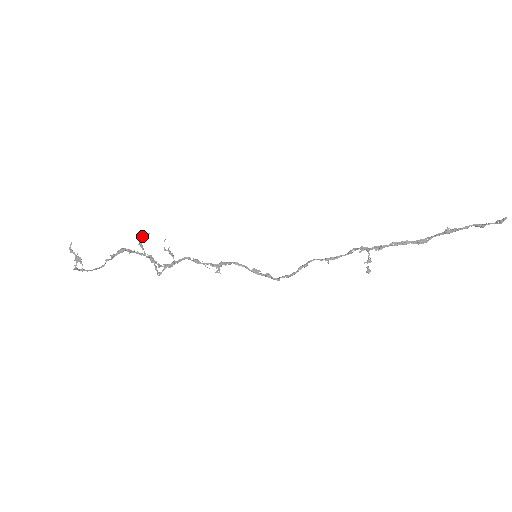
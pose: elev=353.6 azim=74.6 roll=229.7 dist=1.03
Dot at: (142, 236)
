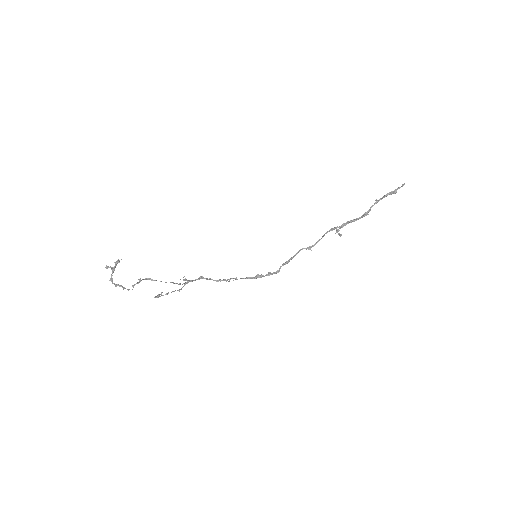
Dot at: occluded
